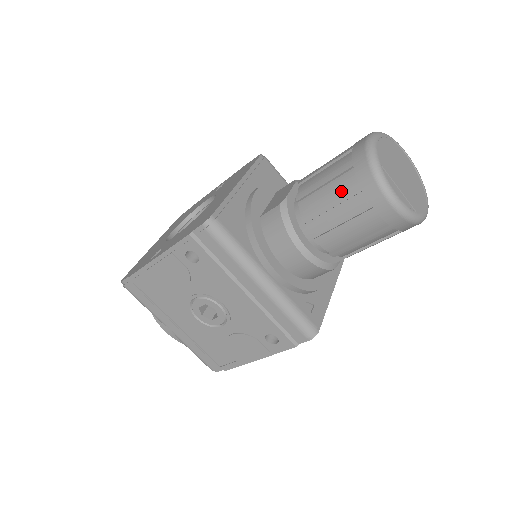
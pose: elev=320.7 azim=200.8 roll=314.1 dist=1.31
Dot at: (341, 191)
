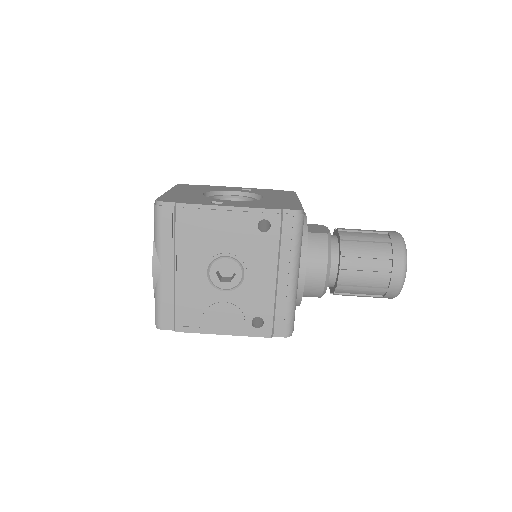
Dot at: (377, 252)
